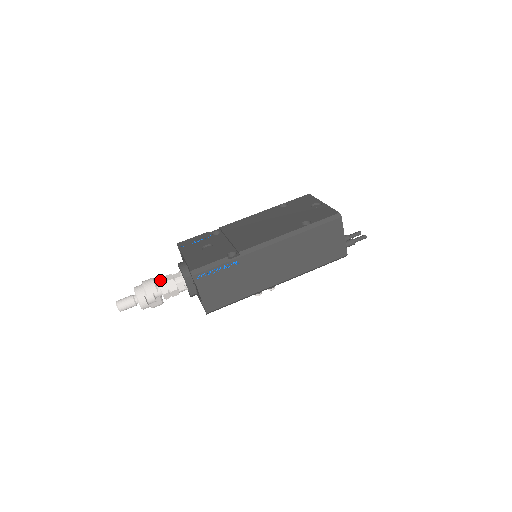
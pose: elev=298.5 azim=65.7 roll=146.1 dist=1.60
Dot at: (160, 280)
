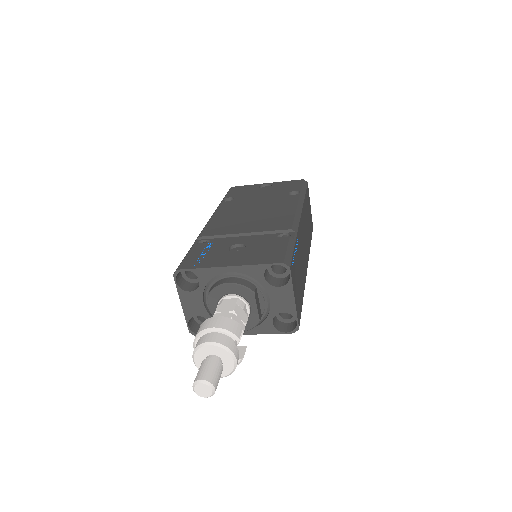
Dot at: occluded
